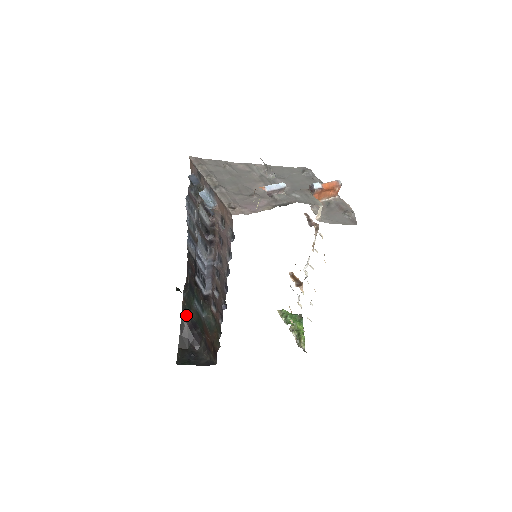
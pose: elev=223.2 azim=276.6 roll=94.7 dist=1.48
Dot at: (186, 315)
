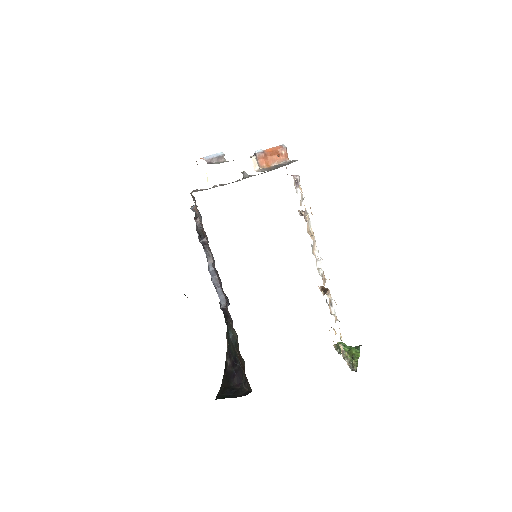
Dot at: (229, 354)
